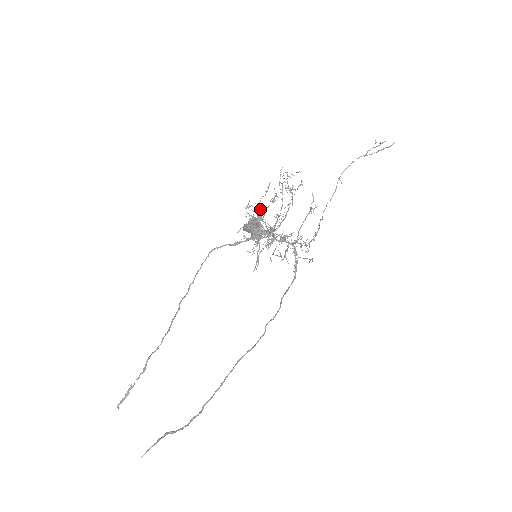
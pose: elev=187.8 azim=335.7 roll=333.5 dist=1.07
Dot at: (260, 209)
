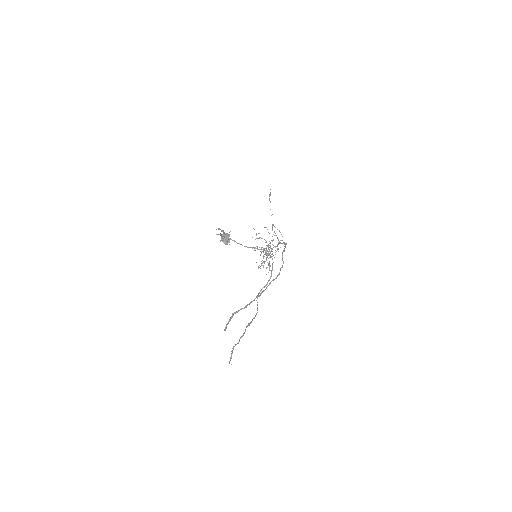
Dot at: occluded
